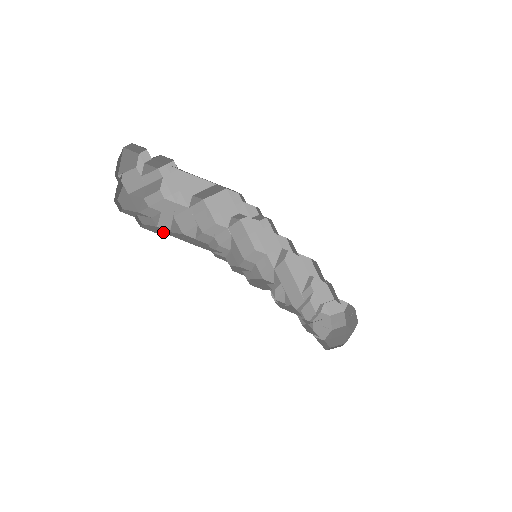
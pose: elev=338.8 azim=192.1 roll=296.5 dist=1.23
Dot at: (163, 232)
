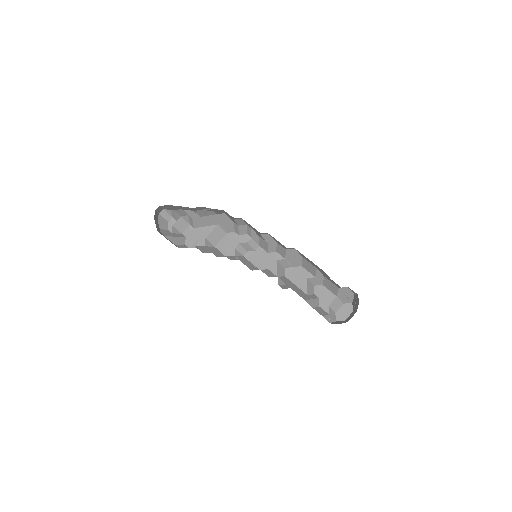
Dot at: occluded
